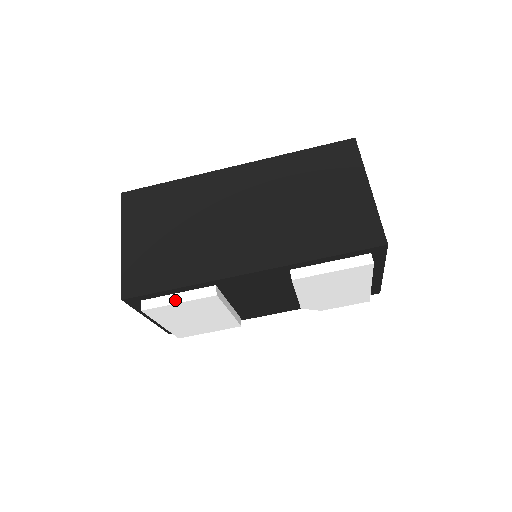
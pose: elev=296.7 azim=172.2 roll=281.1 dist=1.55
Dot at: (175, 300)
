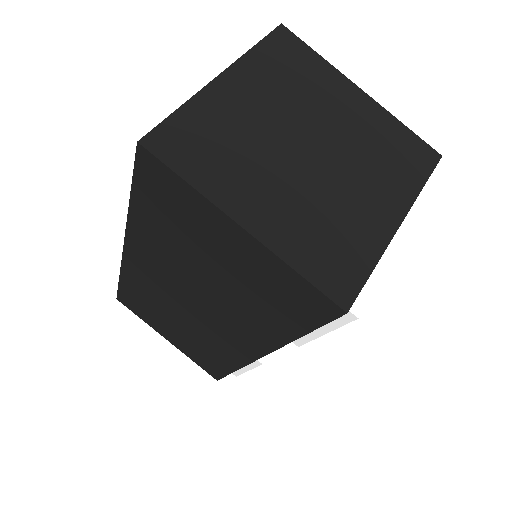
Dot at: (244, 369)
